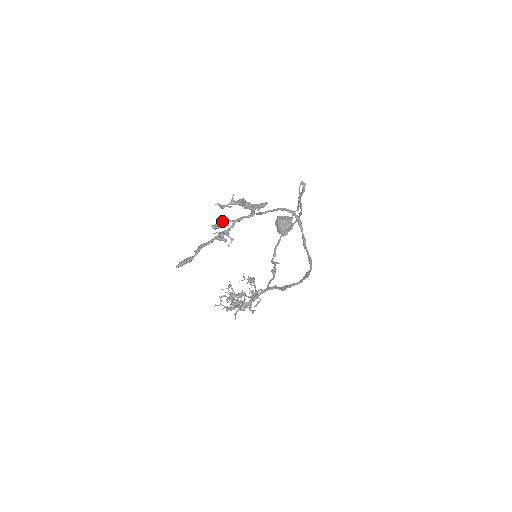
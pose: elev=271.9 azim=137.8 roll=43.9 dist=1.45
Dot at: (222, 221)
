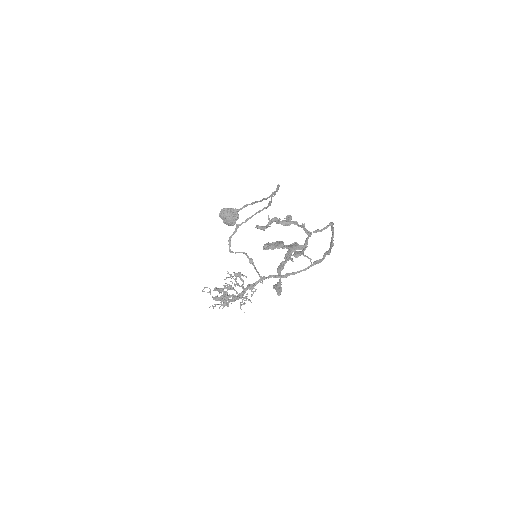
Dot at: (298, 246)
